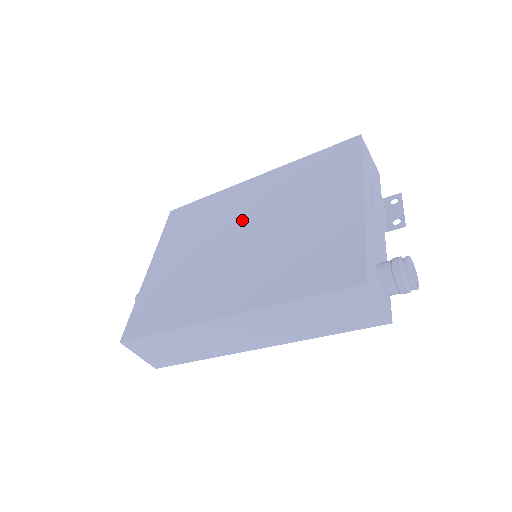
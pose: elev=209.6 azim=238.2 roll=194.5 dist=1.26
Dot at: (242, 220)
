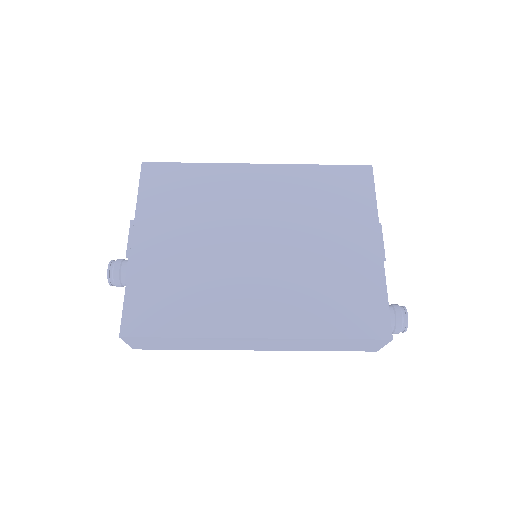
Dot at: (253, 220)
